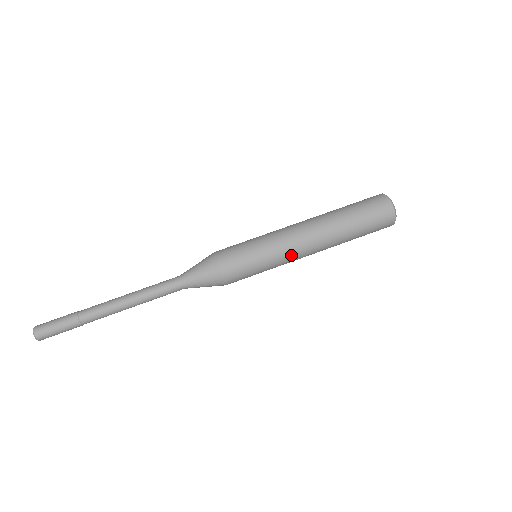
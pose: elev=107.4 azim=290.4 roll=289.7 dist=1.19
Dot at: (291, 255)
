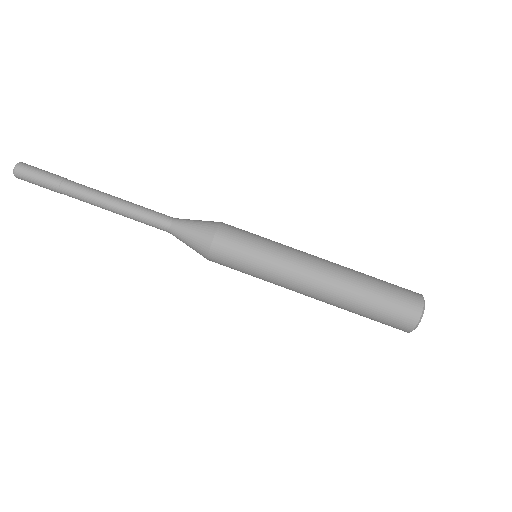
Dot at: (290, 272)
